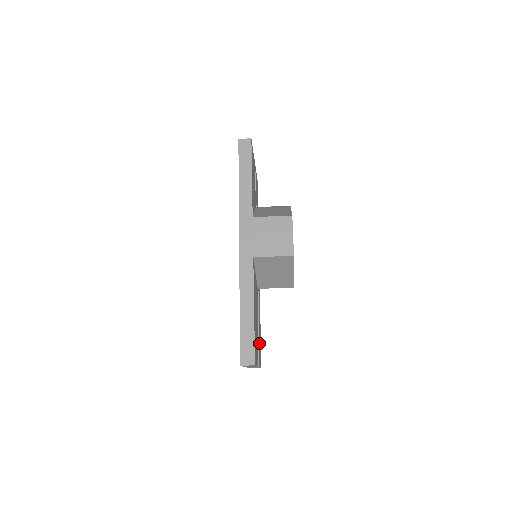
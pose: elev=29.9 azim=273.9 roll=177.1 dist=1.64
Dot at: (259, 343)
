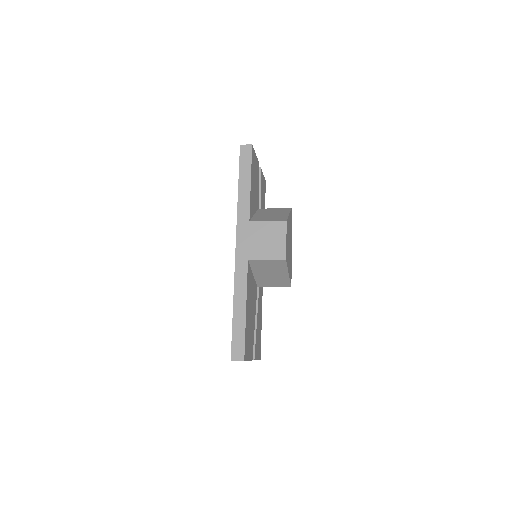
Dot at: (257, 338)
